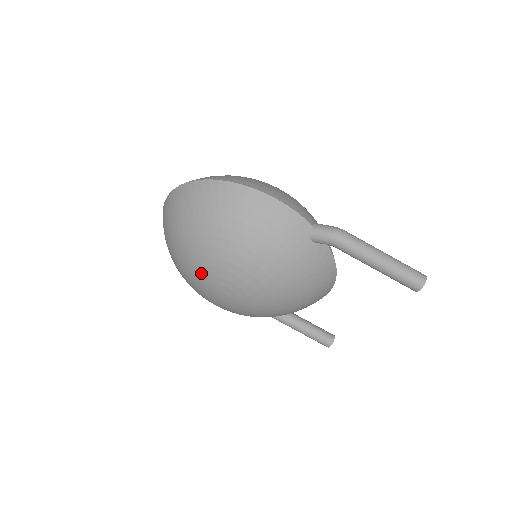
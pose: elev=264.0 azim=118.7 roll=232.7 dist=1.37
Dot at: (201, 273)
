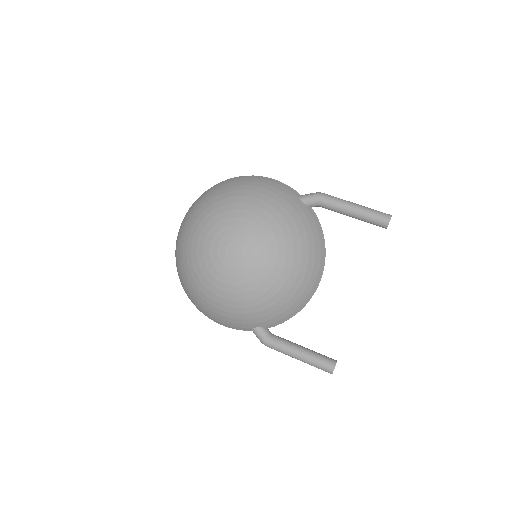
Dot at: (217, 230)
